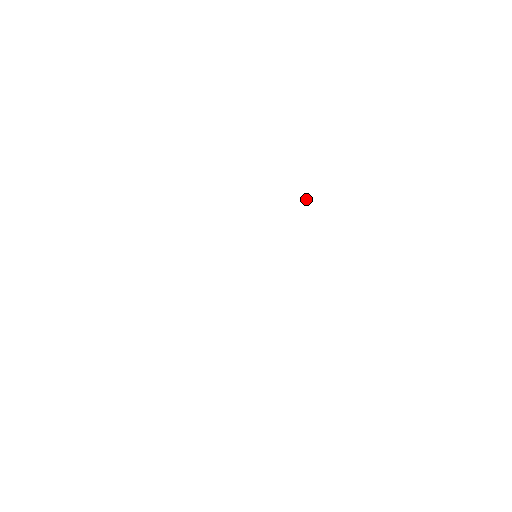
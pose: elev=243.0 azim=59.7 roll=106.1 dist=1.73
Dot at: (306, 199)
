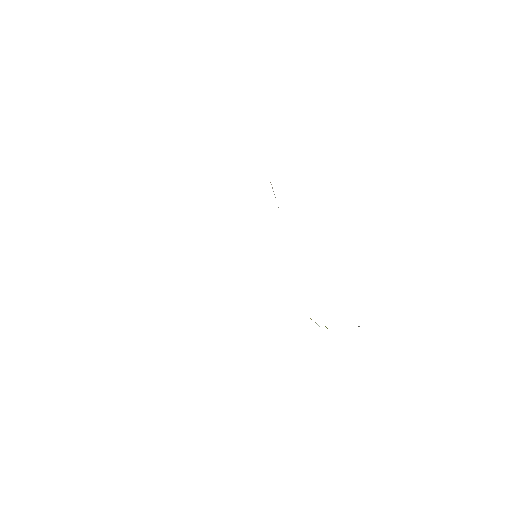
Dot at: occluded
